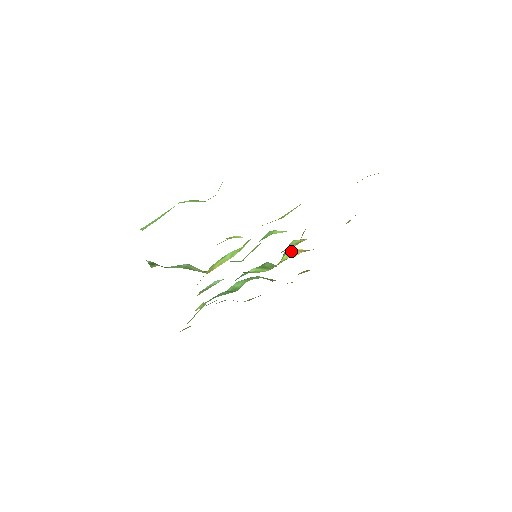
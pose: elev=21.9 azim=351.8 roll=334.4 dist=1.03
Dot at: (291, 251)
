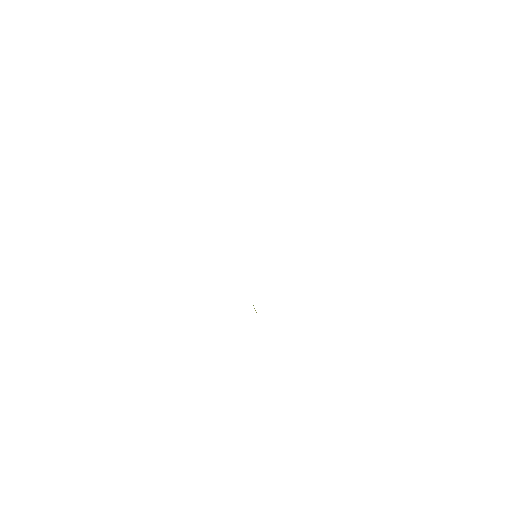
Dot at: occluded
